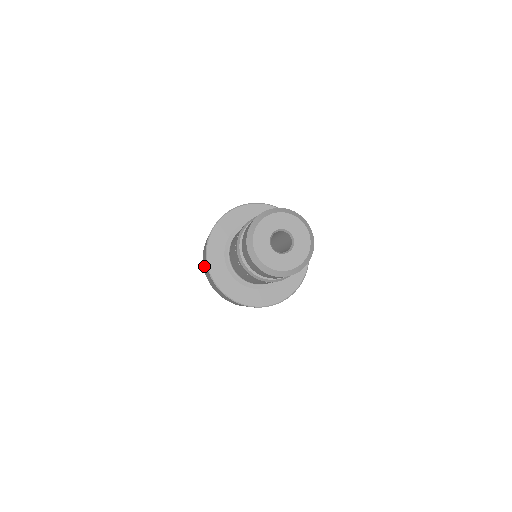
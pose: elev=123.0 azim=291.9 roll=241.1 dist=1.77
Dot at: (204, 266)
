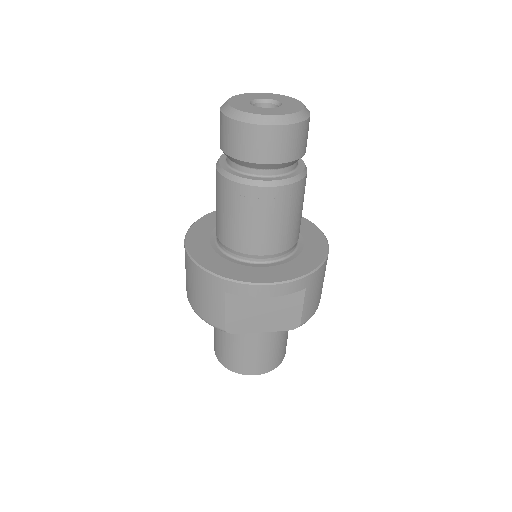
Dot at: occluded
